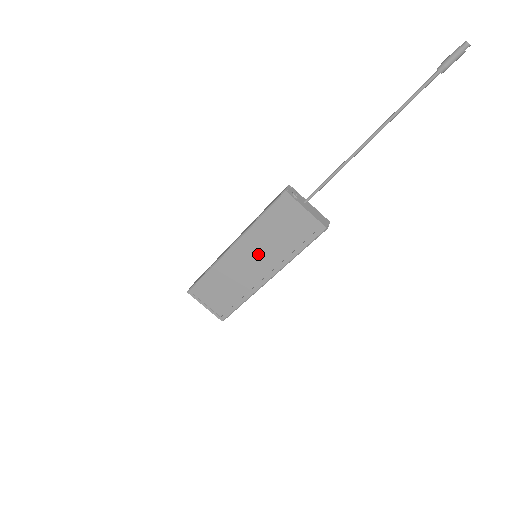
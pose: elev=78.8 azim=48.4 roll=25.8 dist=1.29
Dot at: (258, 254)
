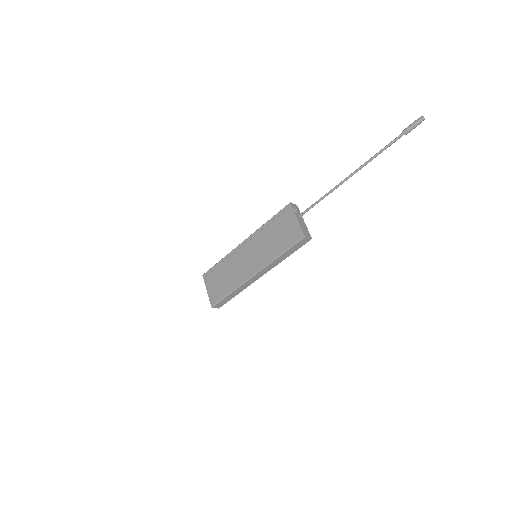
Dot at: (256, 251)
